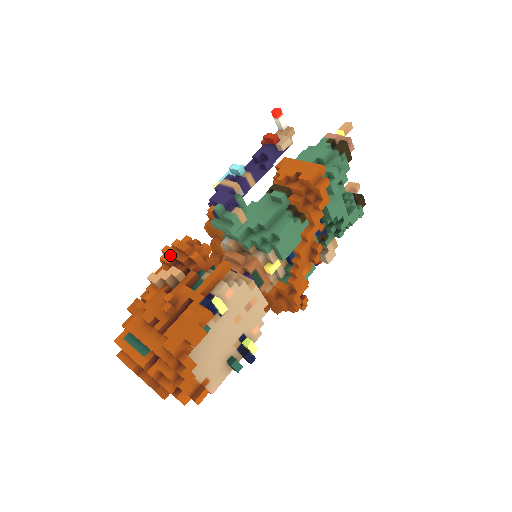
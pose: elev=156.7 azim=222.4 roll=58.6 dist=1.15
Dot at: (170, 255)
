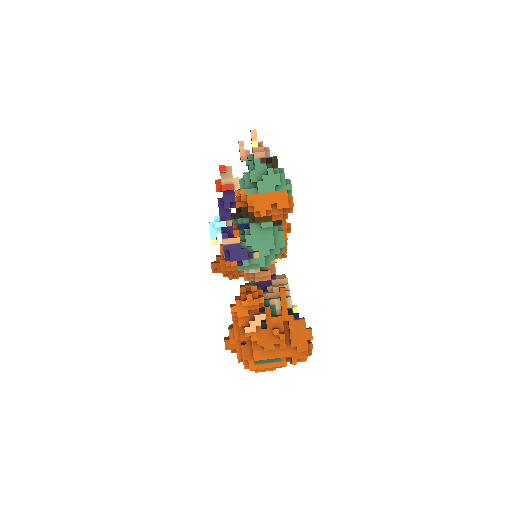
Dot at: (243, 311)
